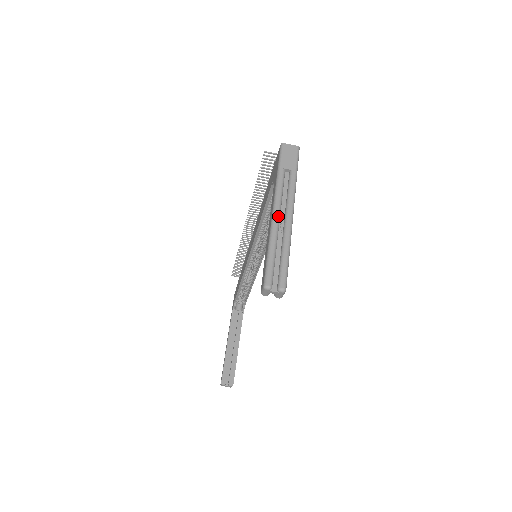
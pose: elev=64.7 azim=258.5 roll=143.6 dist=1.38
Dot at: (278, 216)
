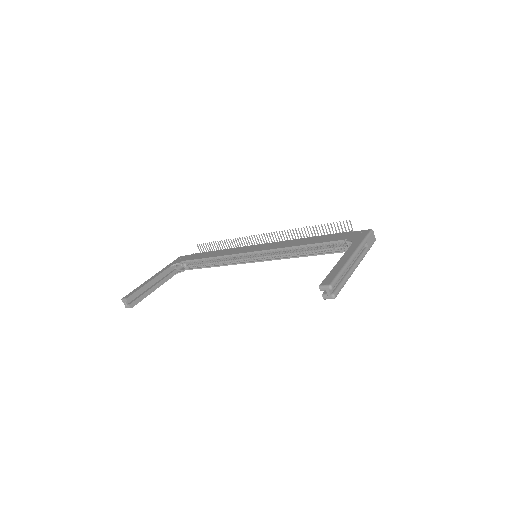
Dot at: (353, 260)
